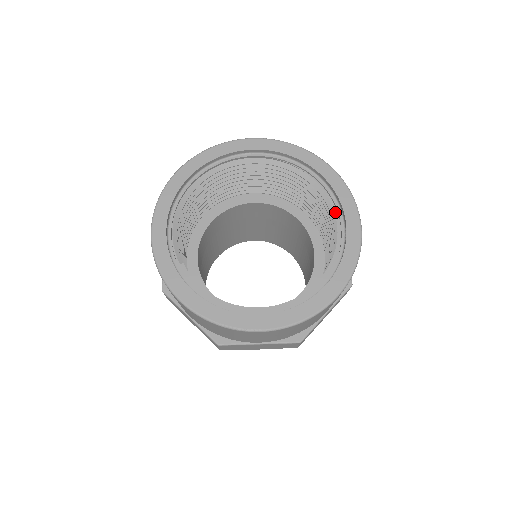
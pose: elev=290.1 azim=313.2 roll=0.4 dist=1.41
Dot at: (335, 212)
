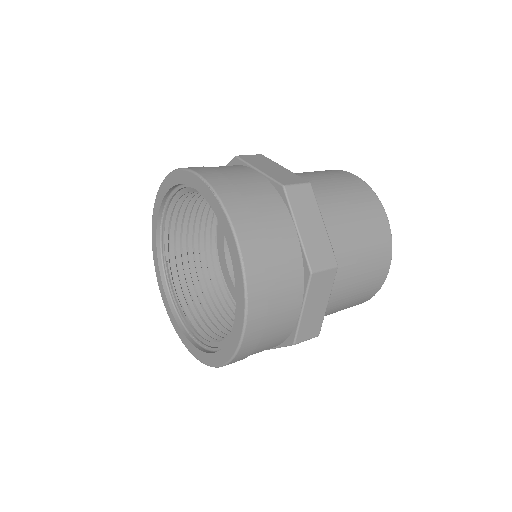
Dot at: occluded
